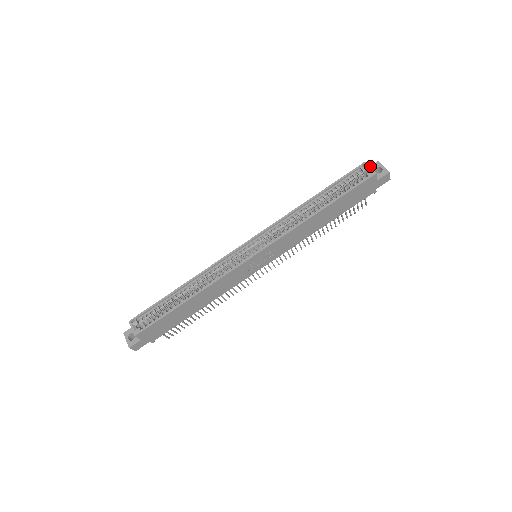
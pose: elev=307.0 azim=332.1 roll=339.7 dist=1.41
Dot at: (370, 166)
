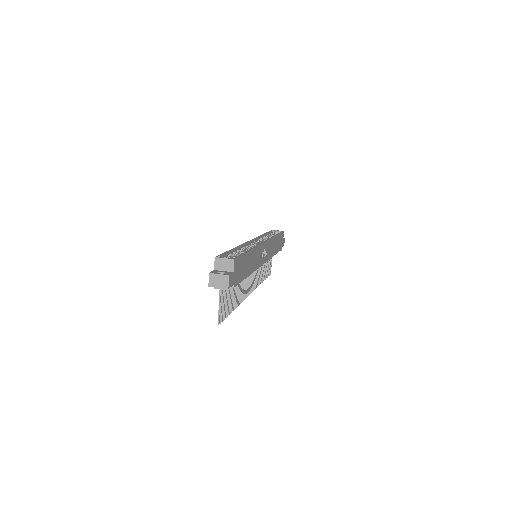
Dot at: occluded
